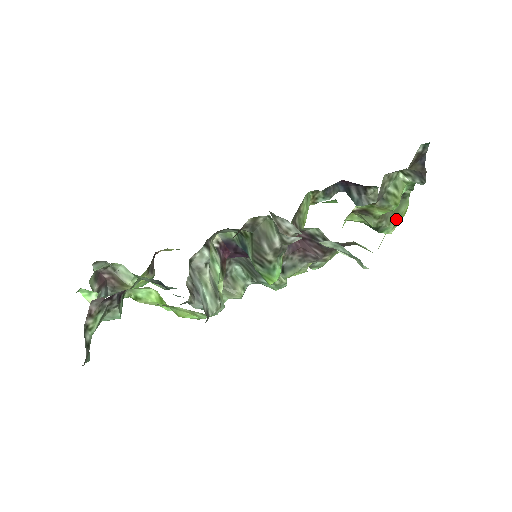
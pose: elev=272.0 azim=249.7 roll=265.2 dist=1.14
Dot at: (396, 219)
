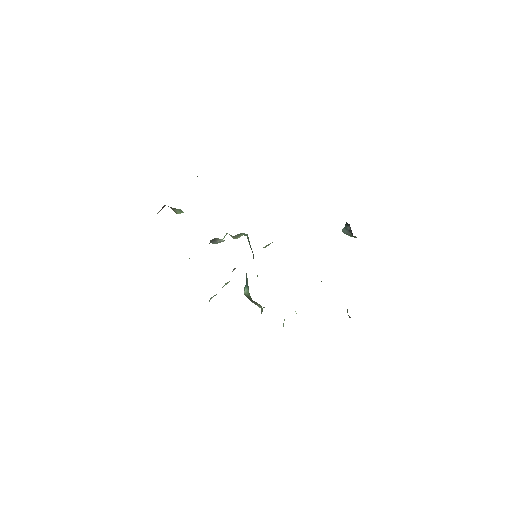
Dot at: occluded
